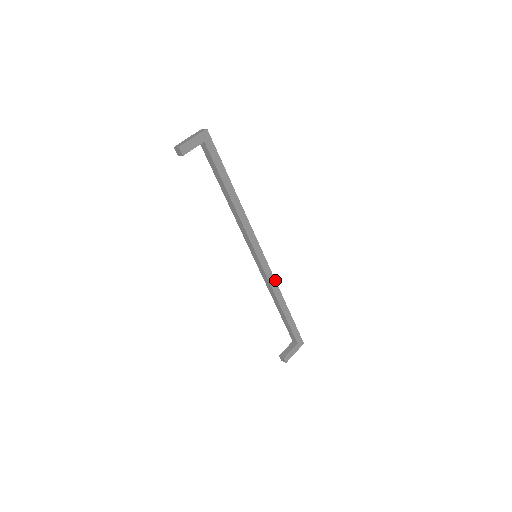
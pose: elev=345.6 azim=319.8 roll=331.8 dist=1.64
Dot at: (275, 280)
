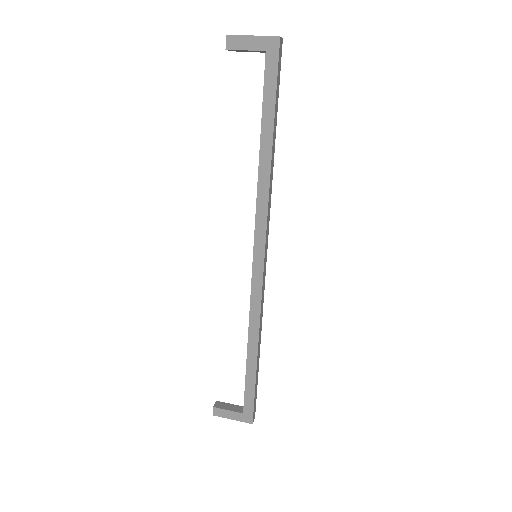
Dot at: (261, 308)
